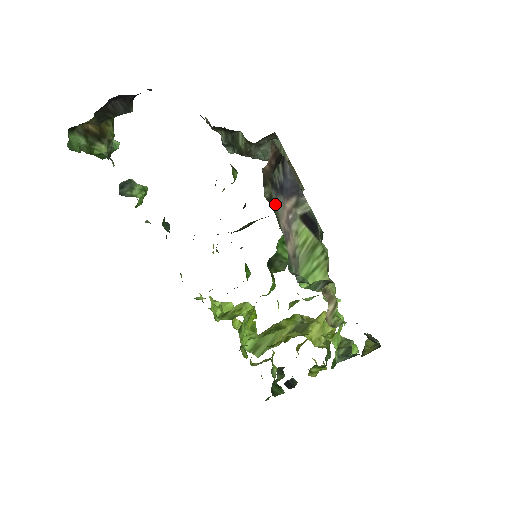
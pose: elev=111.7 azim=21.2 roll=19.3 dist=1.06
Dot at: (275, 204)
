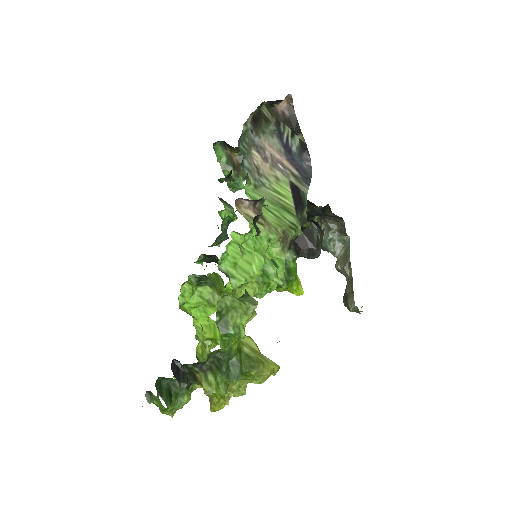
Dot at: (269, 129)
